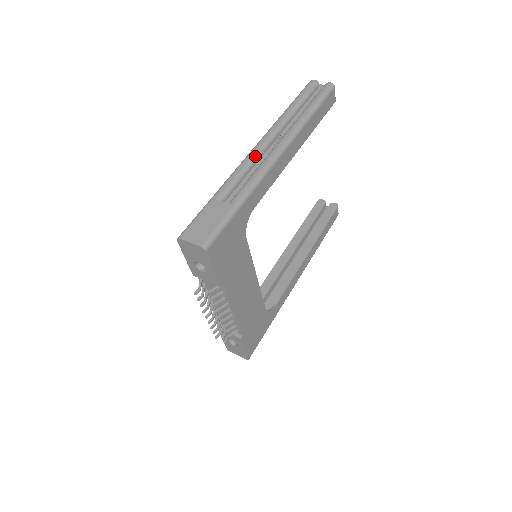
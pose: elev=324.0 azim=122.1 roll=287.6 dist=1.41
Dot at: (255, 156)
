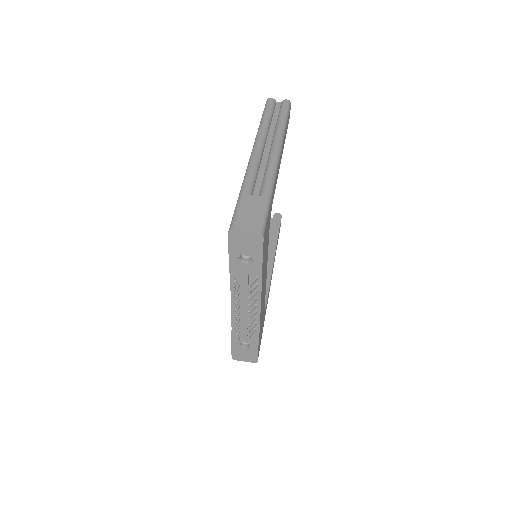
Dot at: (259, 158)
